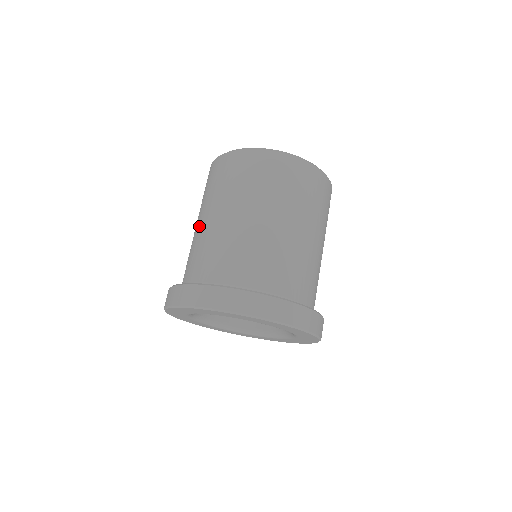
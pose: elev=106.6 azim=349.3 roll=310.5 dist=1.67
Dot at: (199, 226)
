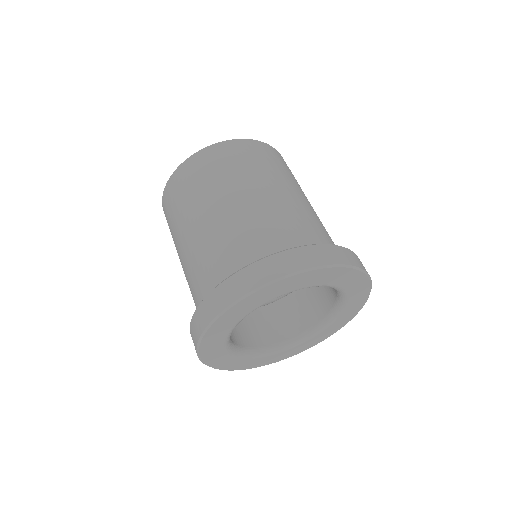
Dot at: (183, 256)
